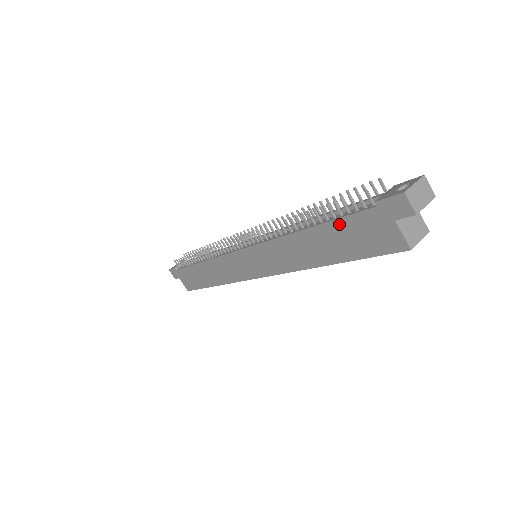
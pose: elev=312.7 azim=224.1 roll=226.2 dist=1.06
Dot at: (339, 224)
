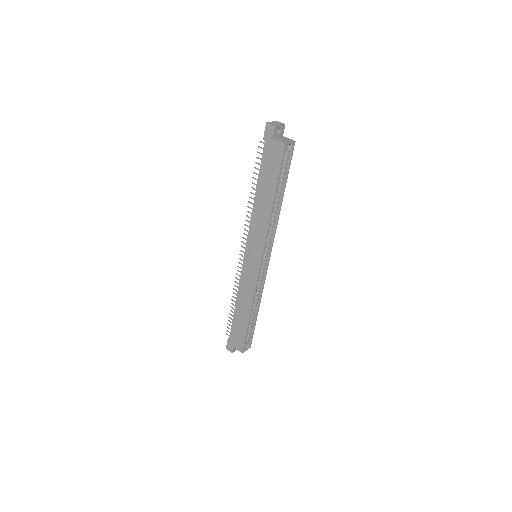
Dot at: (262, 169)
